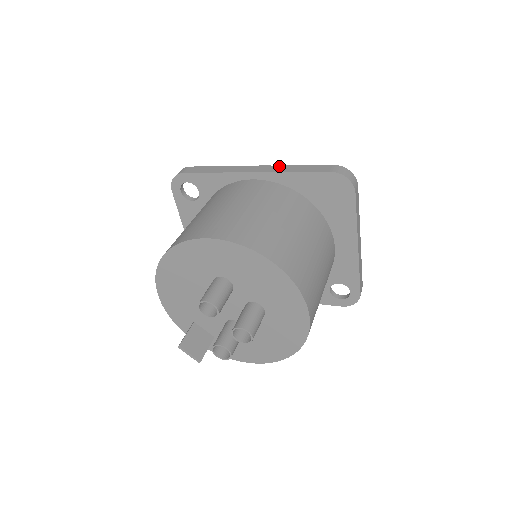
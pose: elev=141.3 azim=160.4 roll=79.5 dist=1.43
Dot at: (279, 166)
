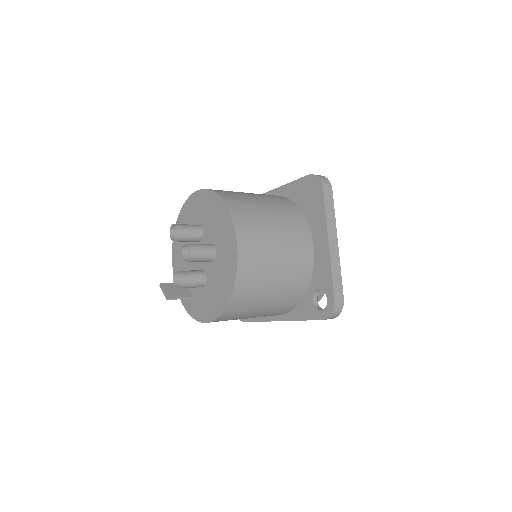
Dot at: occluded
